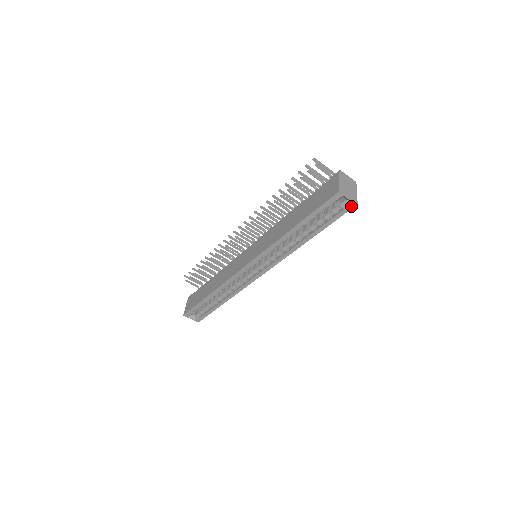
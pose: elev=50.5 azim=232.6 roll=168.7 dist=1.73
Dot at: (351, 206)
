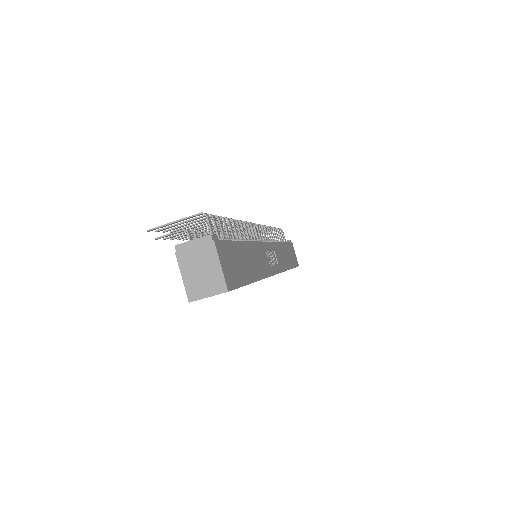
Dot at: occluded
